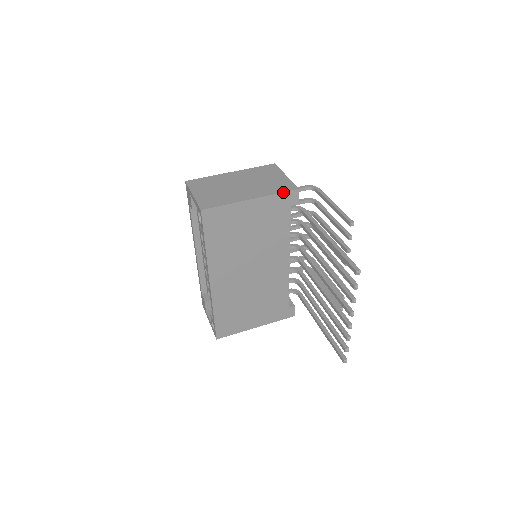
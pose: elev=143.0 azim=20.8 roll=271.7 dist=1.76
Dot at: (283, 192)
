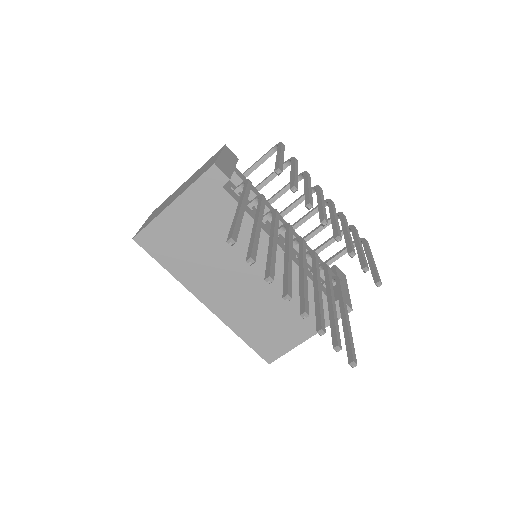
Dot at: (199, 177)
